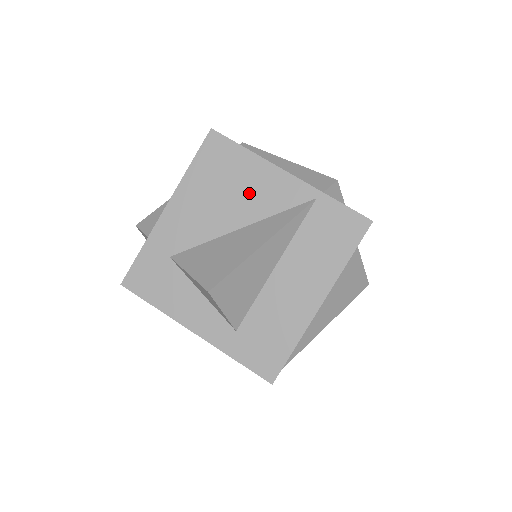
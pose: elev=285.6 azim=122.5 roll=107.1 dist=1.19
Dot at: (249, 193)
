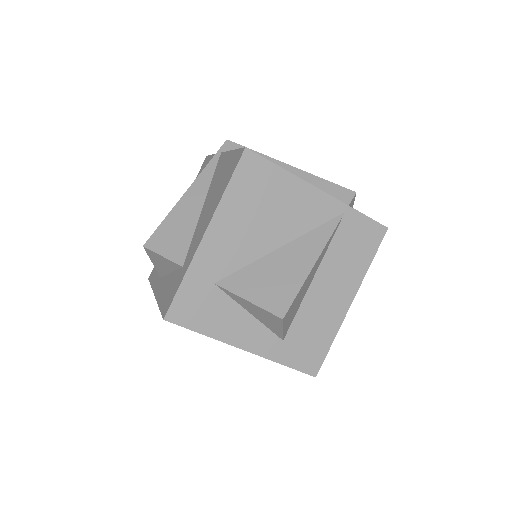
Dot at: (287, 212)
